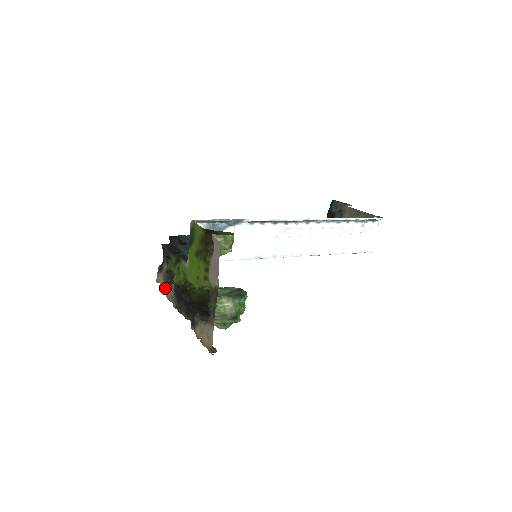
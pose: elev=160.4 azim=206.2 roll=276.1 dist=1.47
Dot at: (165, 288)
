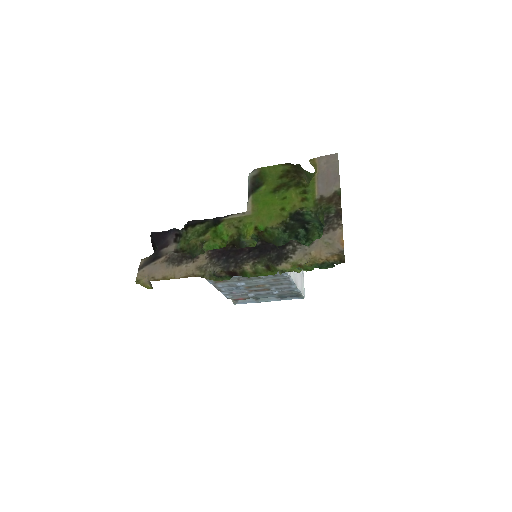
Dot at: (176, 269)
